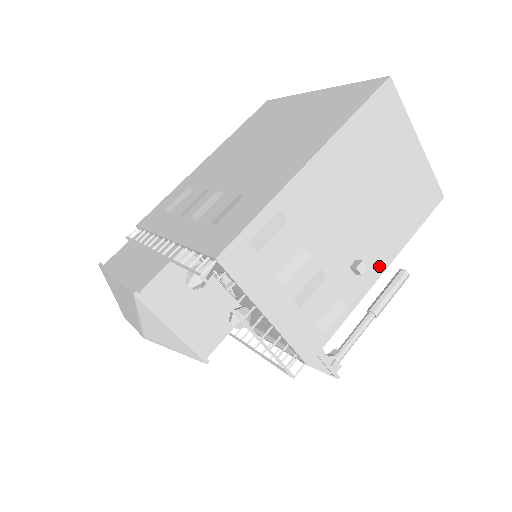
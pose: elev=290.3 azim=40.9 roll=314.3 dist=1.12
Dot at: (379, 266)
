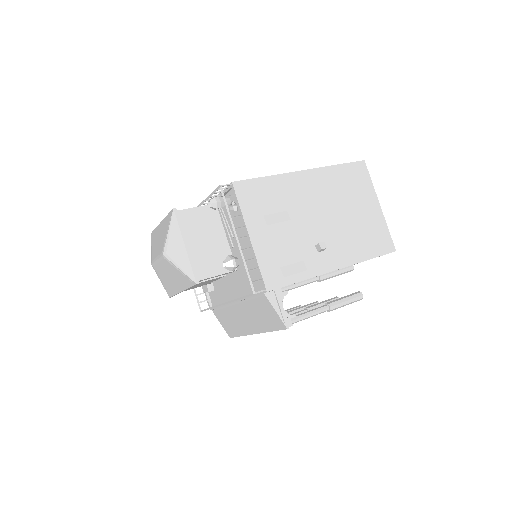
Dot at: (337, 262)
